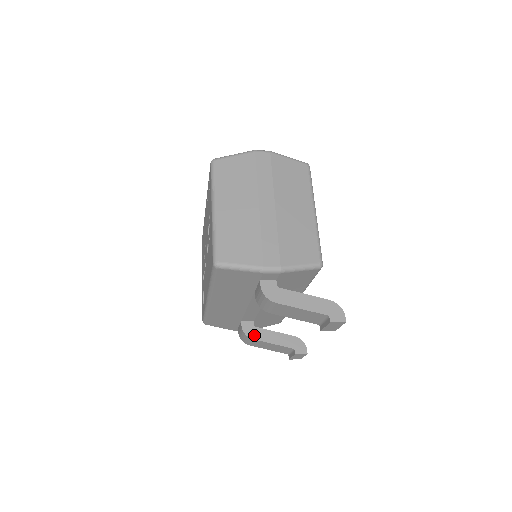
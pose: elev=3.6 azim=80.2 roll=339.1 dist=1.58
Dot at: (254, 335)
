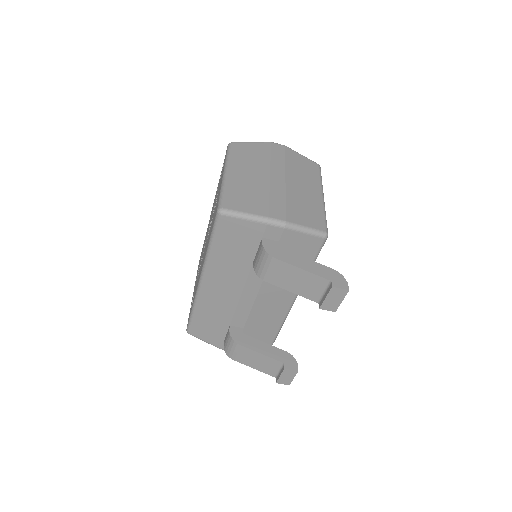
Dot at: (242, 341)
